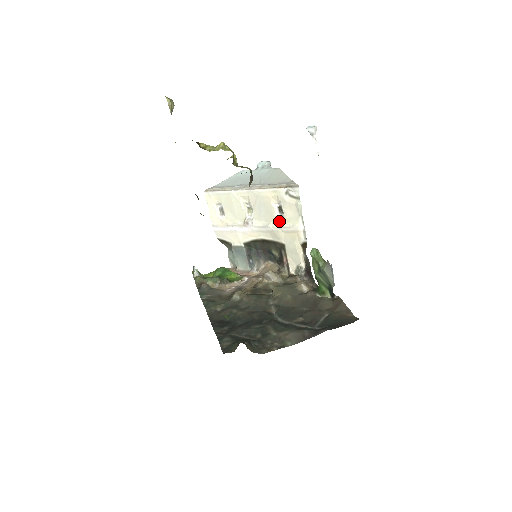
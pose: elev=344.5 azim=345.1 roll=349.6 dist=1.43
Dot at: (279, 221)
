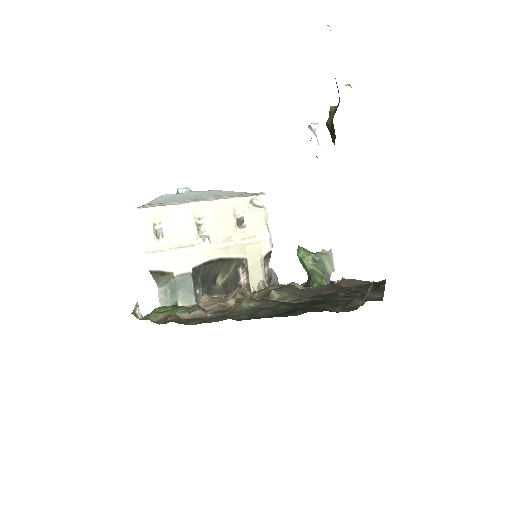
Dot at: (241, 233)
